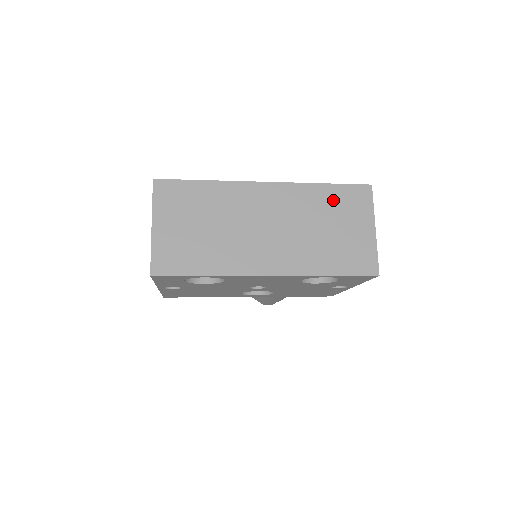
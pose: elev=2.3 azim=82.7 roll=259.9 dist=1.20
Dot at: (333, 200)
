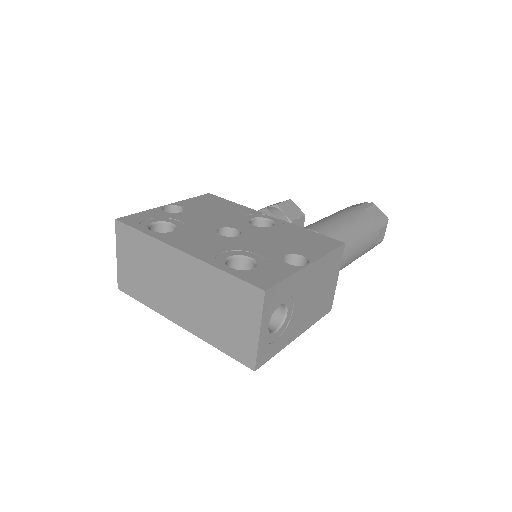
Dot at: (229, 290)
